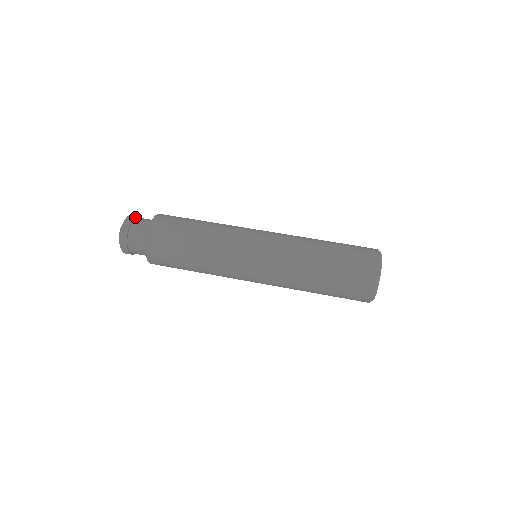
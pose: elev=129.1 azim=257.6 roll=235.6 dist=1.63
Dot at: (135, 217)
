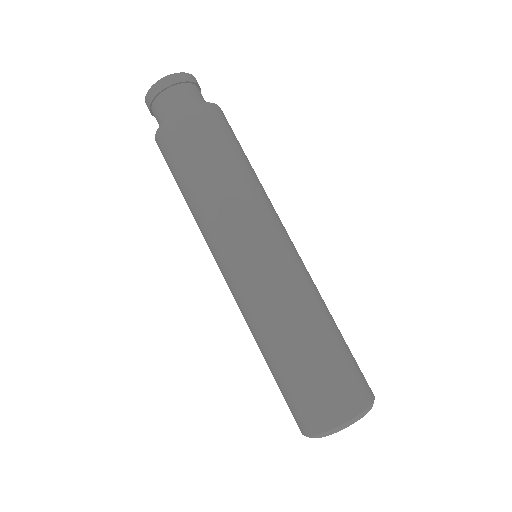
Dot at: occluded
